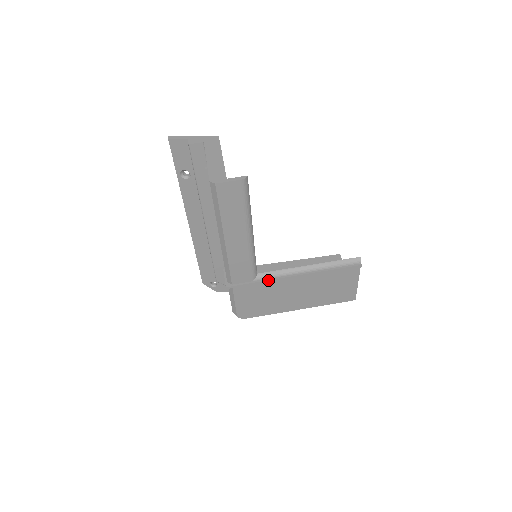
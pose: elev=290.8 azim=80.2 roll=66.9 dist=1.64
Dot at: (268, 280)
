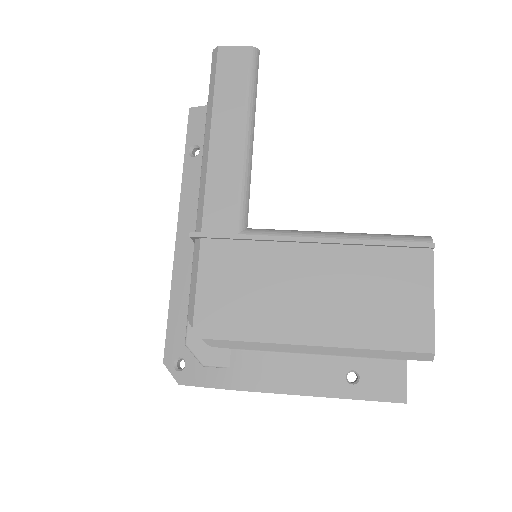
Dot at: (262, 235)
